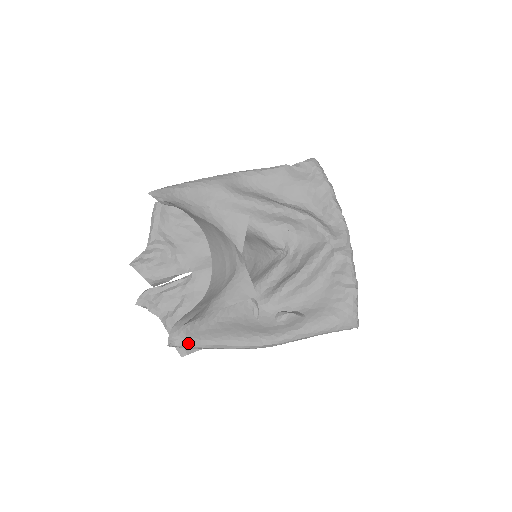
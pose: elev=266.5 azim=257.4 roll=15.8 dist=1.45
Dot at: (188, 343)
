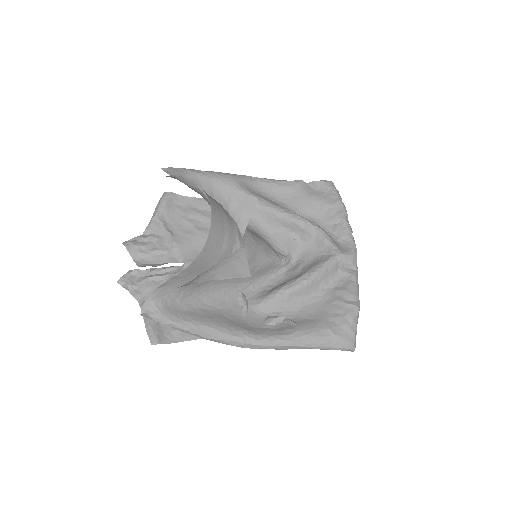
Dot at: (164, 317)
